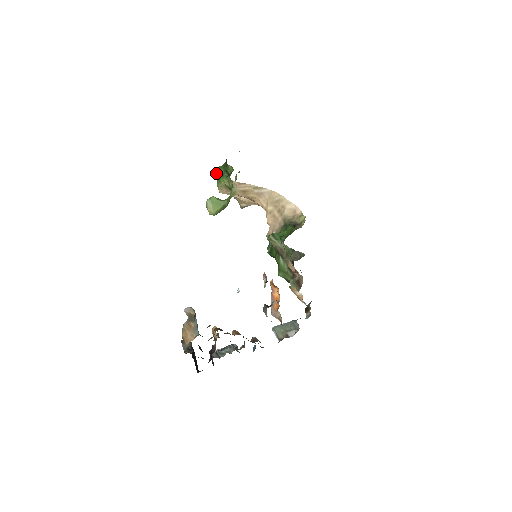
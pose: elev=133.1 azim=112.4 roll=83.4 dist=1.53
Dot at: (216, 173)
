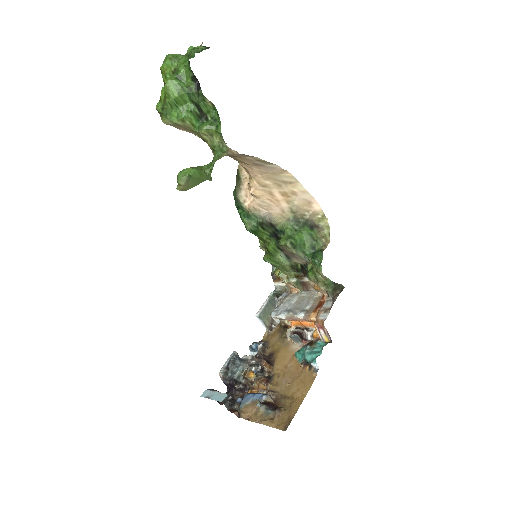
Dot at: (169, 96)
